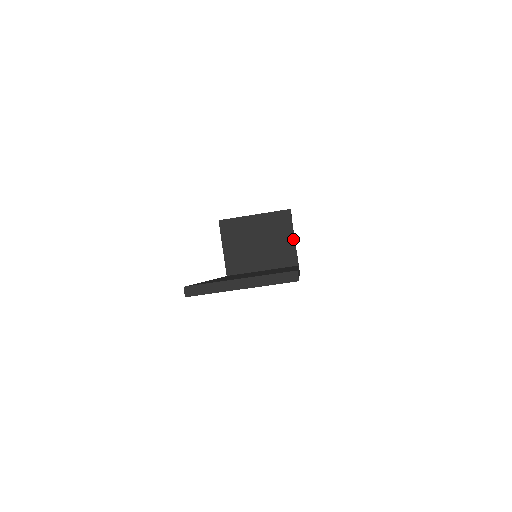
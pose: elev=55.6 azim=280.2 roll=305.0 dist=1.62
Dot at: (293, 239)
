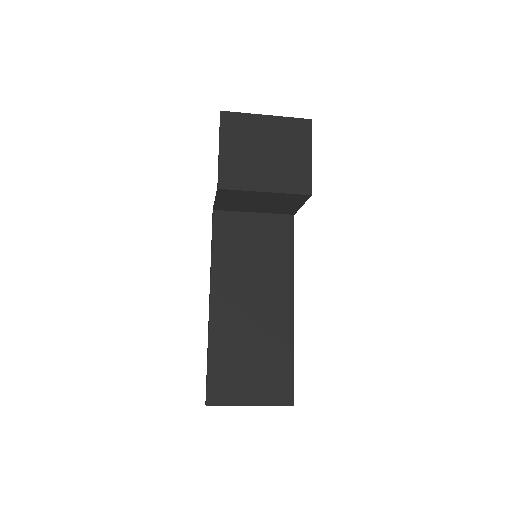
Dot at: (300, 206)
